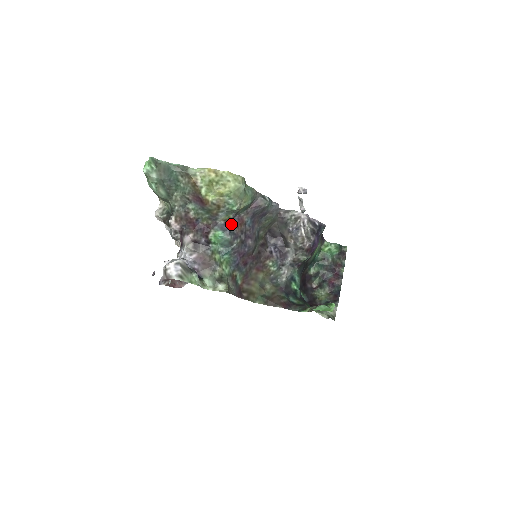
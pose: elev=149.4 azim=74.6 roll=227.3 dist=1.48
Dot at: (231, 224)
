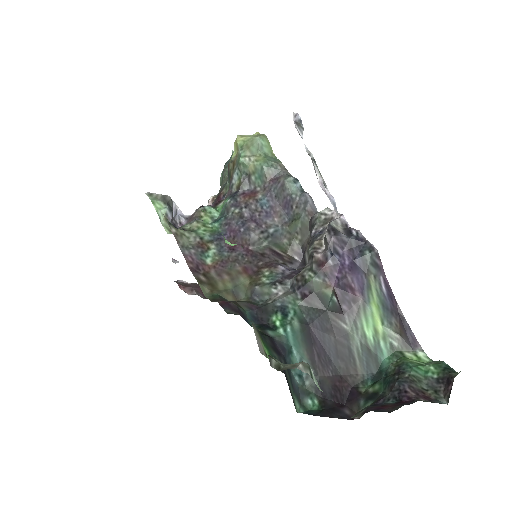
Dot at: (240, 192)
